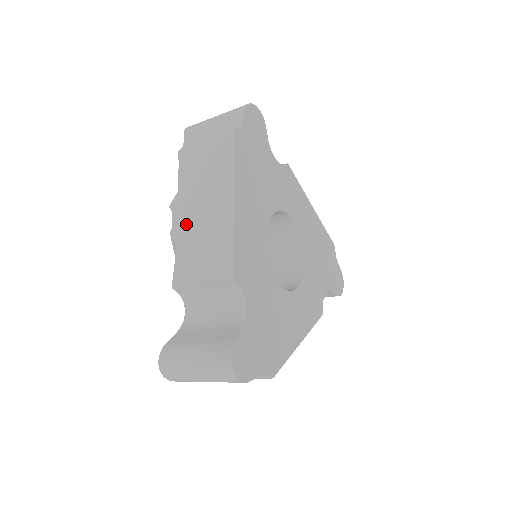
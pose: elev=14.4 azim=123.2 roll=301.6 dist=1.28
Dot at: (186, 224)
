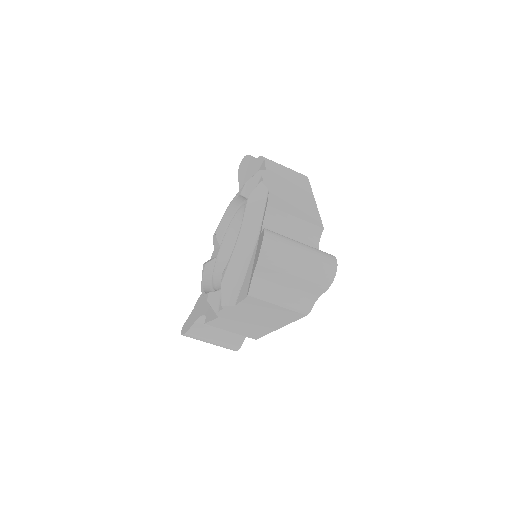
Dot at: (276, 186)
